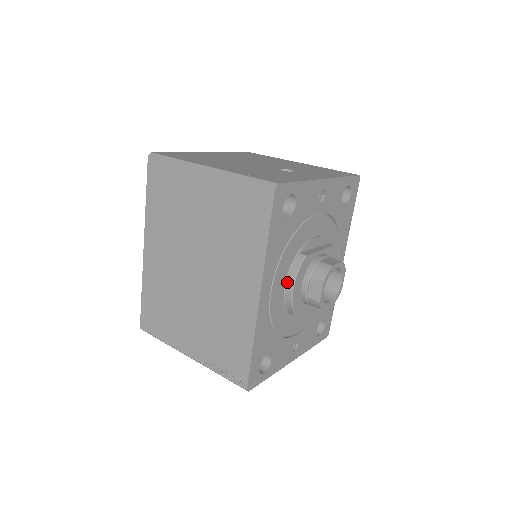
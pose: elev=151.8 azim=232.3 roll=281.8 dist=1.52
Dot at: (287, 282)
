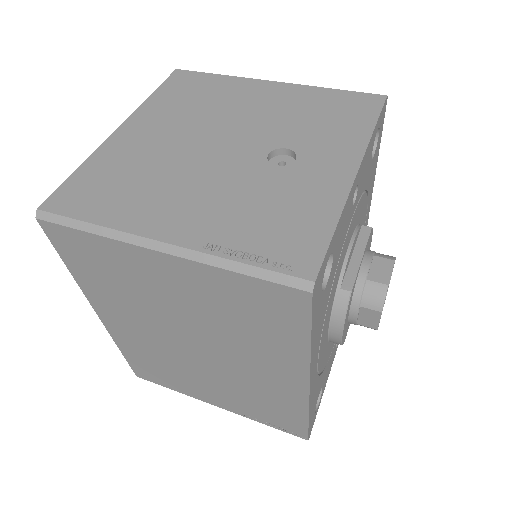
Dot at: (331, 329)
